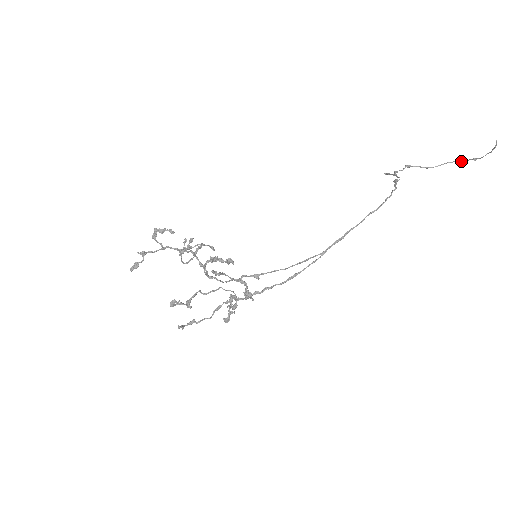
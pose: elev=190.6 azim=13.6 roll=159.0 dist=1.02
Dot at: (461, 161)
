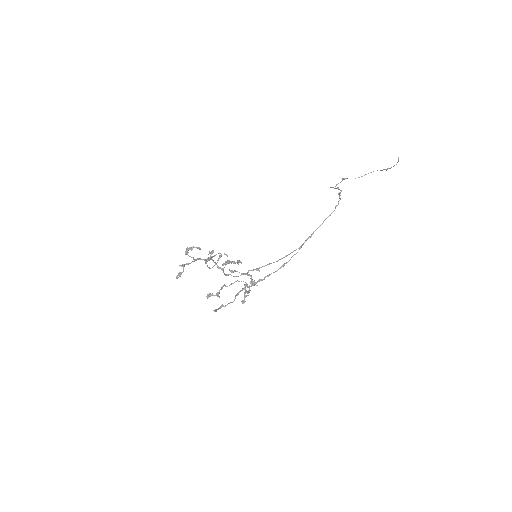
Dot at: occluded
